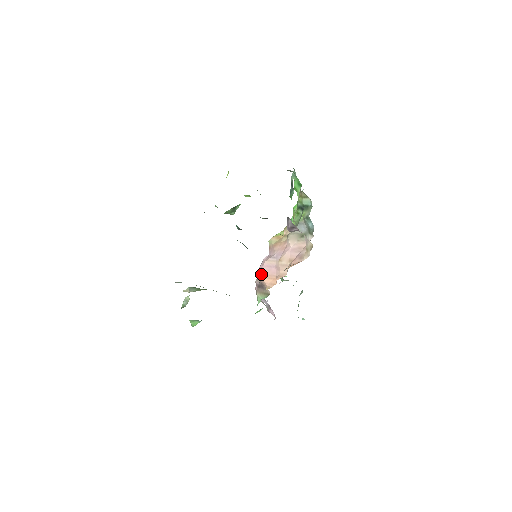
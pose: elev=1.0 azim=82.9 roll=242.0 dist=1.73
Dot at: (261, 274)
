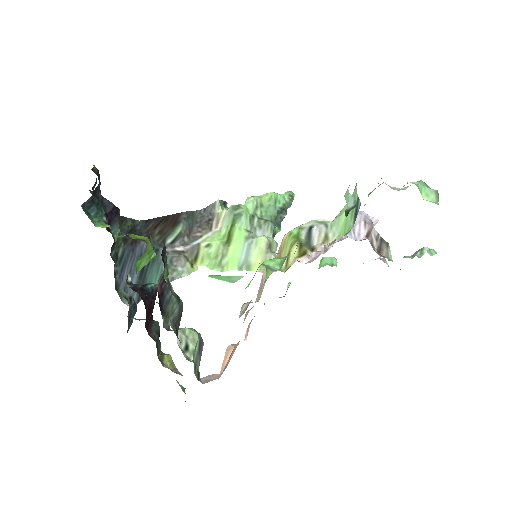
Dot at: occluded
